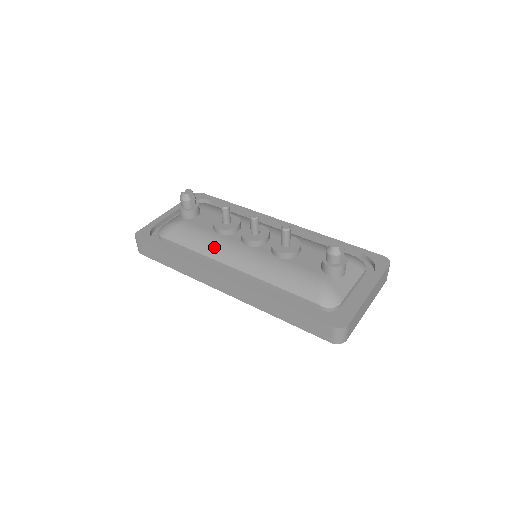
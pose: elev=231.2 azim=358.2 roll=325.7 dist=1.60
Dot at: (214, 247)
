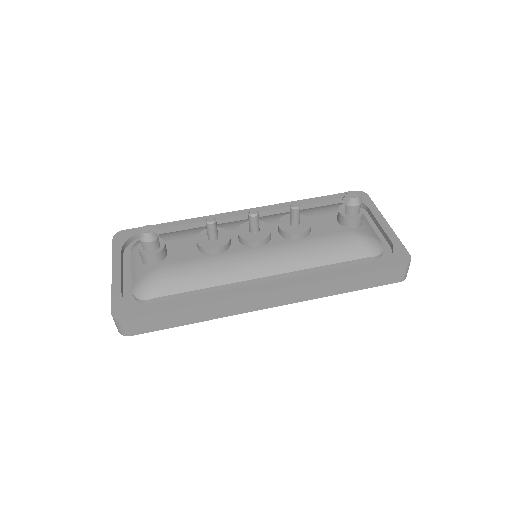
Dot at: (227, 270)
